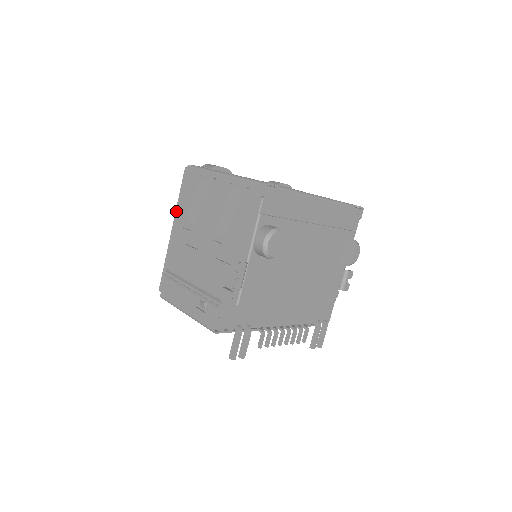
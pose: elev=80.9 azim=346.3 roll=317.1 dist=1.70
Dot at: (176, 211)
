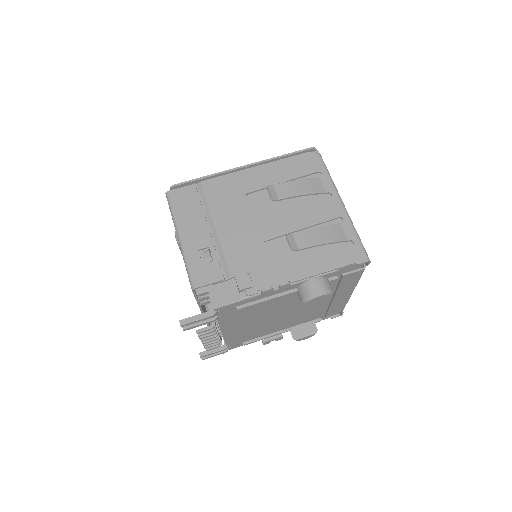
Dot at: (266, 160)
